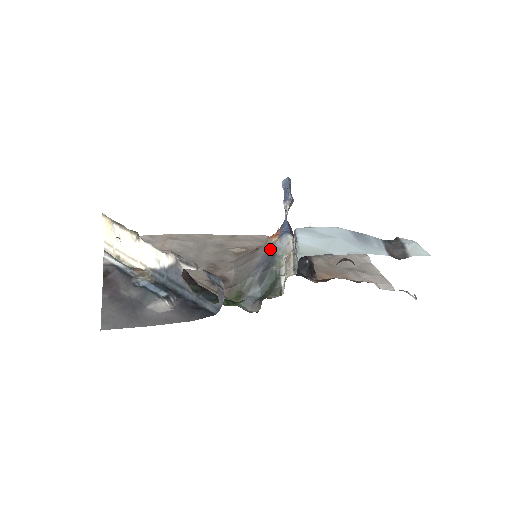
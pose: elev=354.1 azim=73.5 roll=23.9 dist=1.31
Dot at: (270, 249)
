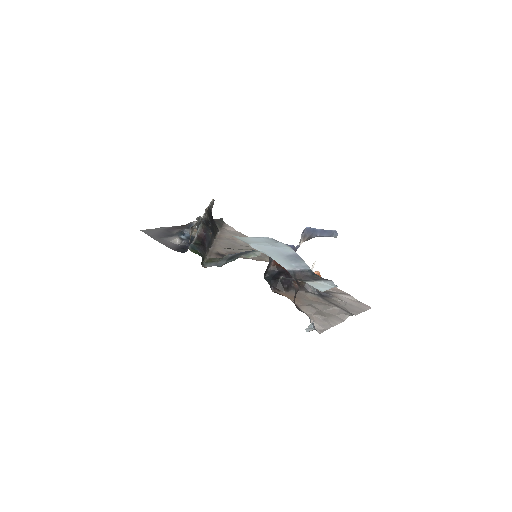
Dot at: occluded
